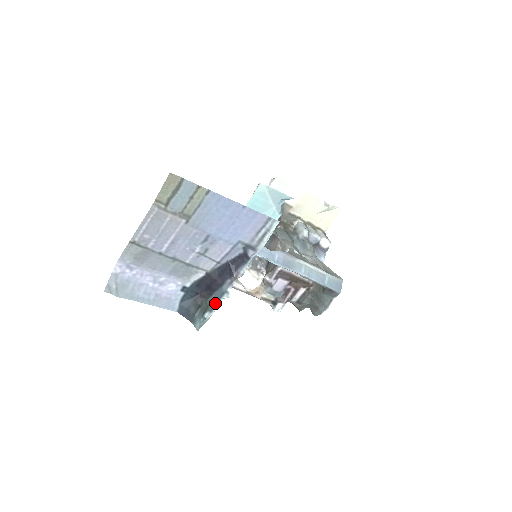
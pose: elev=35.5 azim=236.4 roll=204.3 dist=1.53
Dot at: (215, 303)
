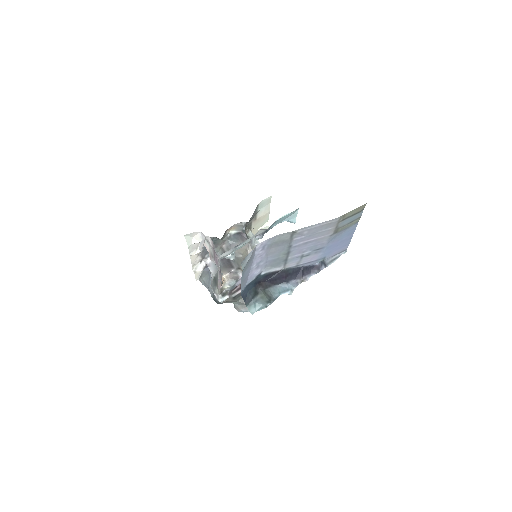
Dot at: (276, 295)
